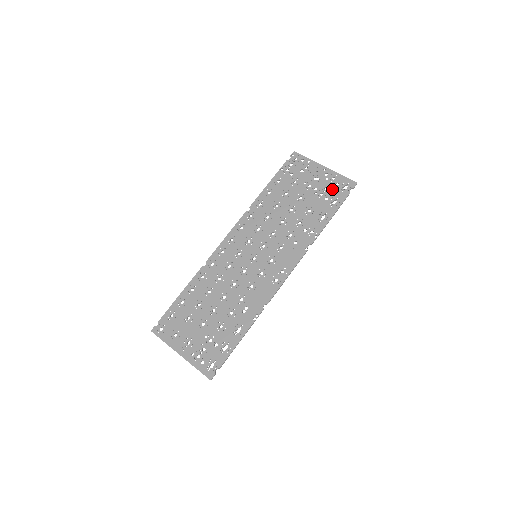
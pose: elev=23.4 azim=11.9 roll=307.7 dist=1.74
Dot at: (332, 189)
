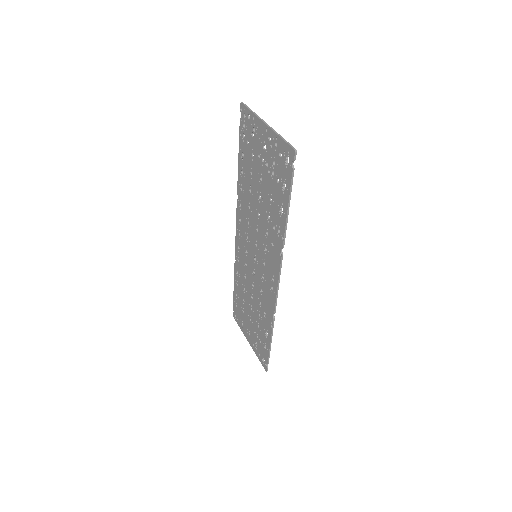
Dot at: (278, 164)
